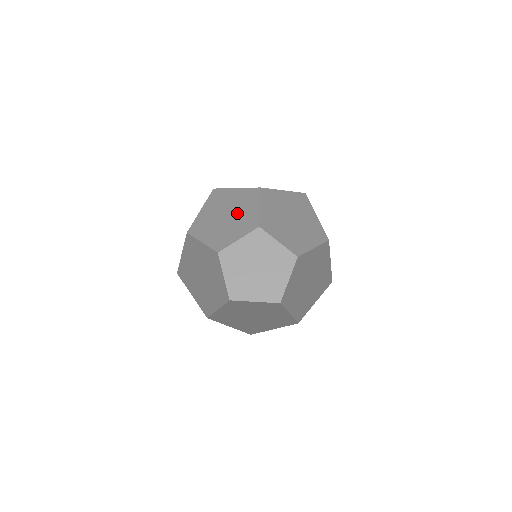
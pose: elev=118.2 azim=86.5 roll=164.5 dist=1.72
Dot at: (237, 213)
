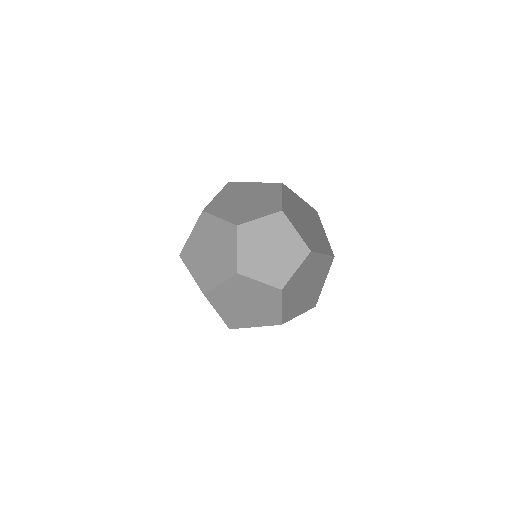
Dot at: occluded
